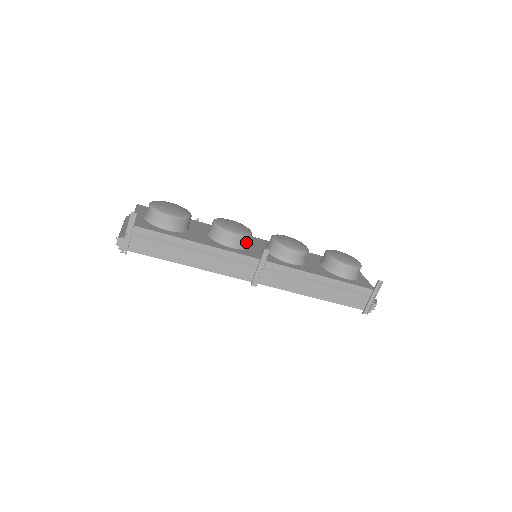
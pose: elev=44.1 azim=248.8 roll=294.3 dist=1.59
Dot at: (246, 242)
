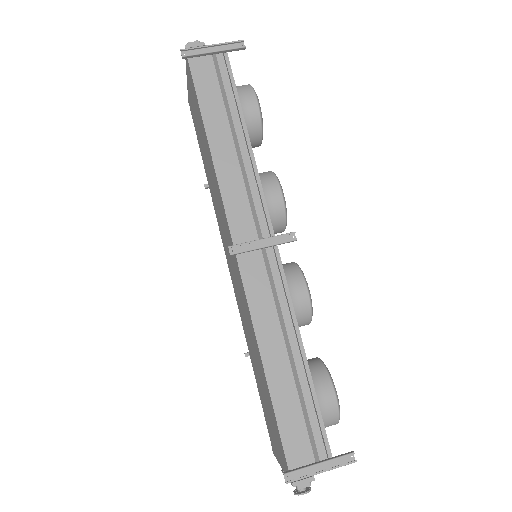
Dot at: (276, 219)
